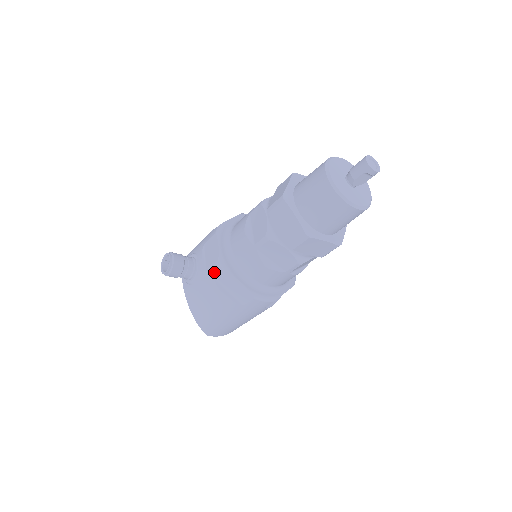
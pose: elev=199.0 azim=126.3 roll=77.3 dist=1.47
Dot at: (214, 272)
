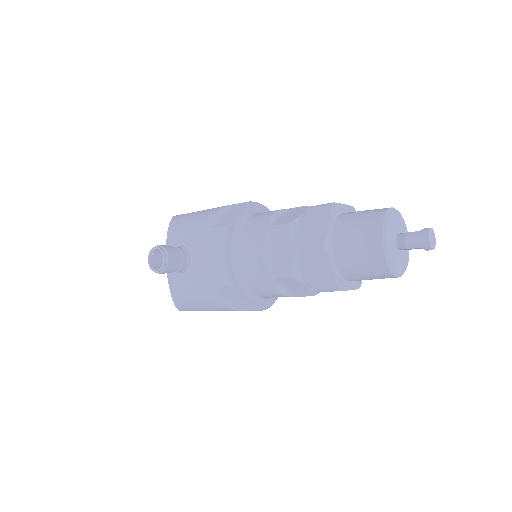
Dot at: (215, 281)
